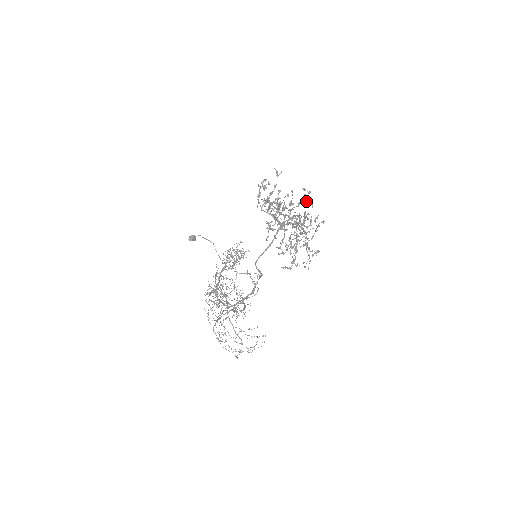
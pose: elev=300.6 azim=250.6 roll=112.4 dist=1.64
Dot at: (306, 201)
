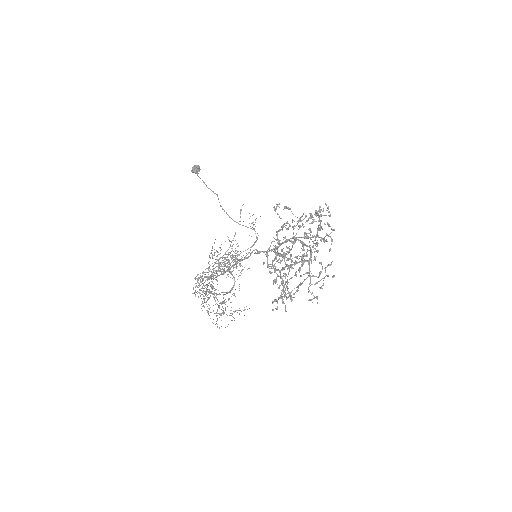
Dot at: (330, 216)
